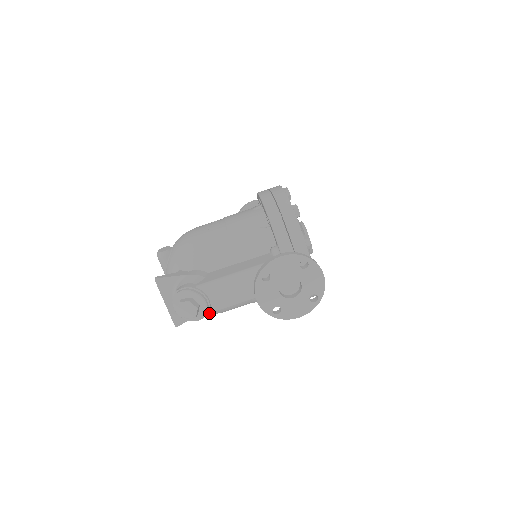
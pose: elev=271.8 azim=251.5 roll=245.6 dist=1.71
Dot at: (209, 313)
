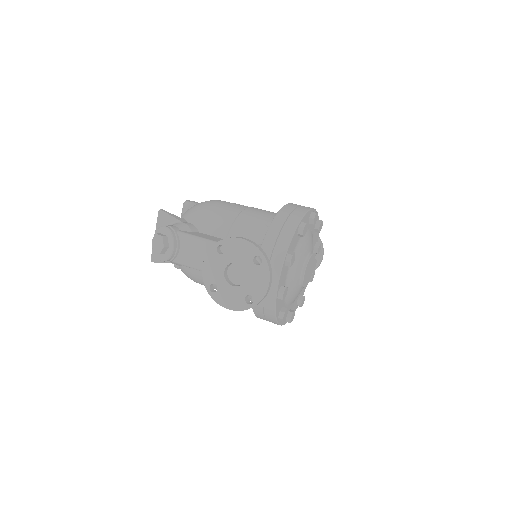
Dot at: (174, 261)
